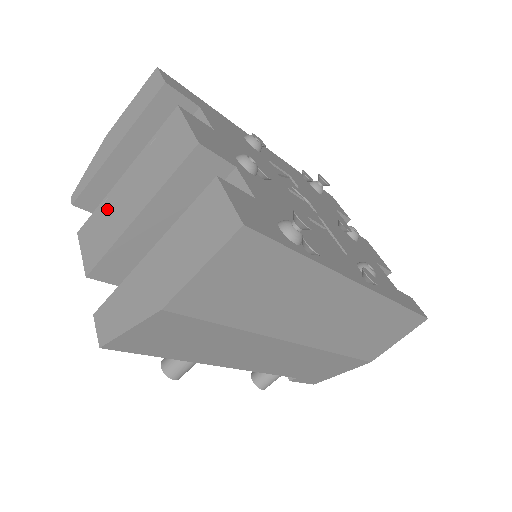
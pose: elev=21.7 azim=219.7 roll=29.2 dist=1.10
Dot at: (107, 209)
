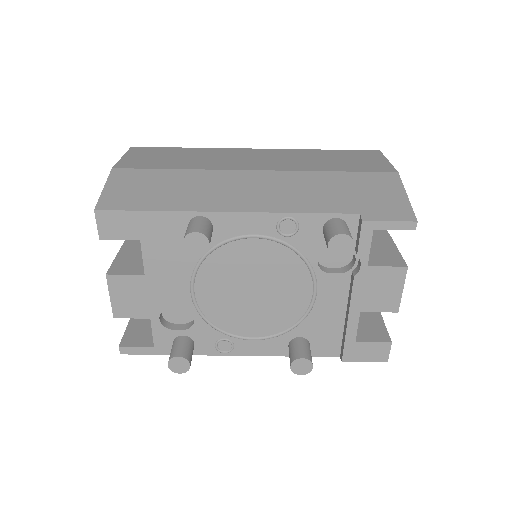
Dot at: occluded
